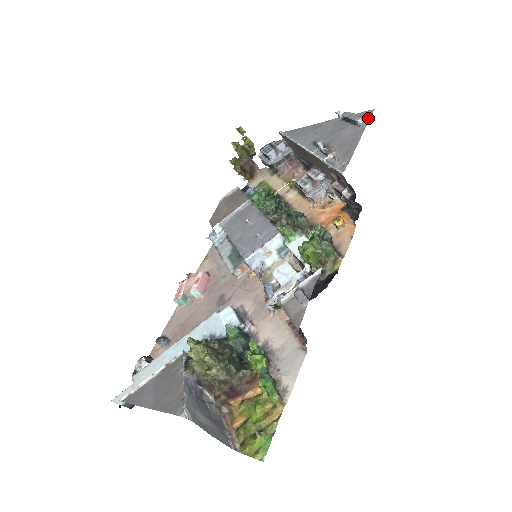
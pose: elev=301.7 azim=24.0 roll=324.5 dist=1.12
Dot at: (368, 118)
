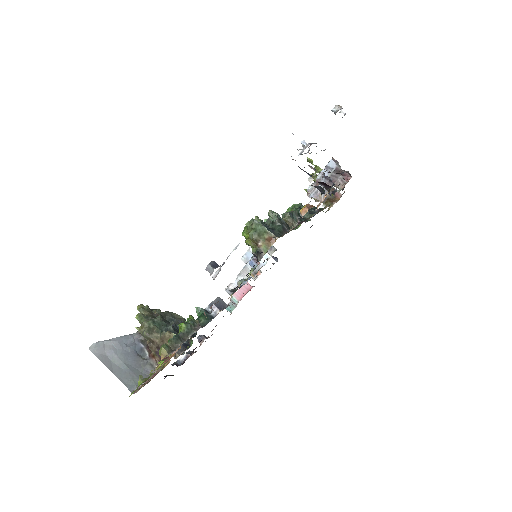
Dot at: occluded
